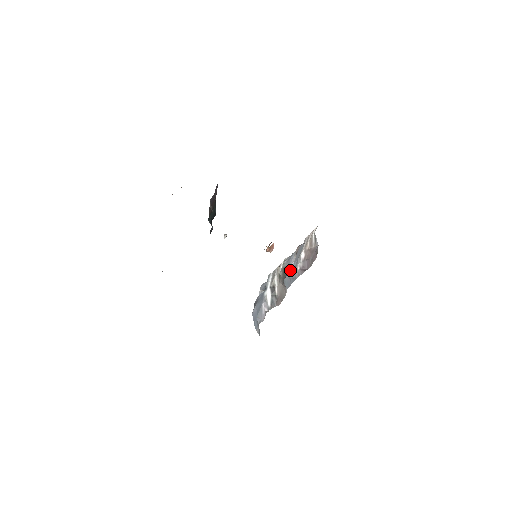
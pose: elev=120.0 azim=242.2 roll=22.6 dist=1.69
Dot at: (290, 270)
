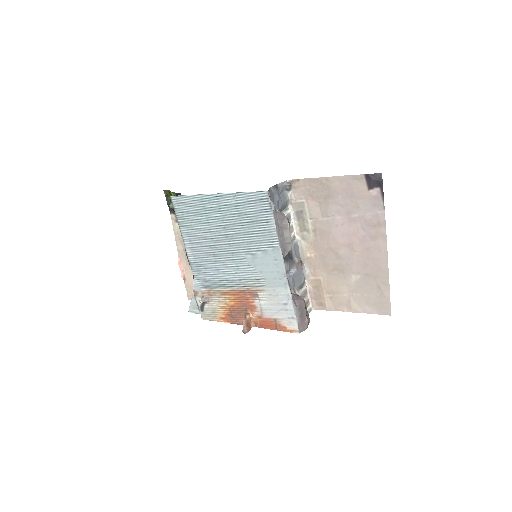
Dot at: (287, 277)
